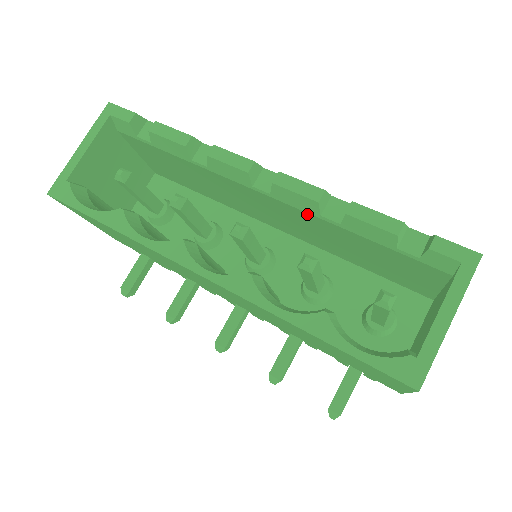
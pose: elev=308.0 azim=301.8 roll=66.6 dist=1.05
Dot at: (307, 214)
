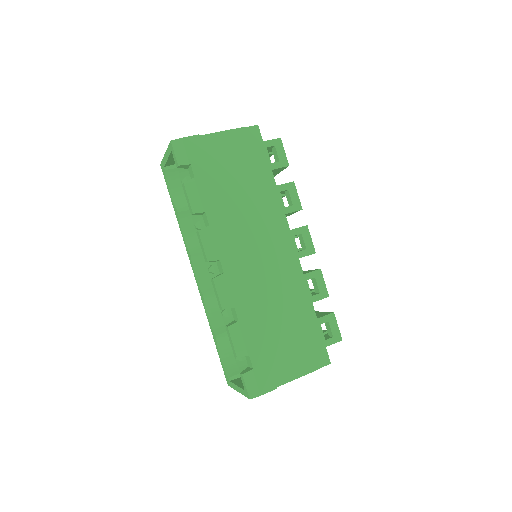
Dot at: occluded
